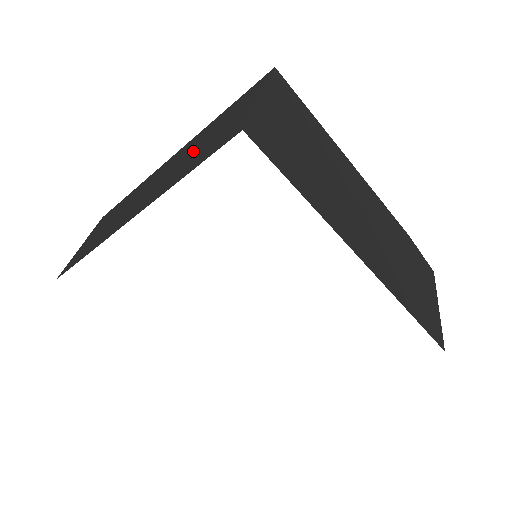
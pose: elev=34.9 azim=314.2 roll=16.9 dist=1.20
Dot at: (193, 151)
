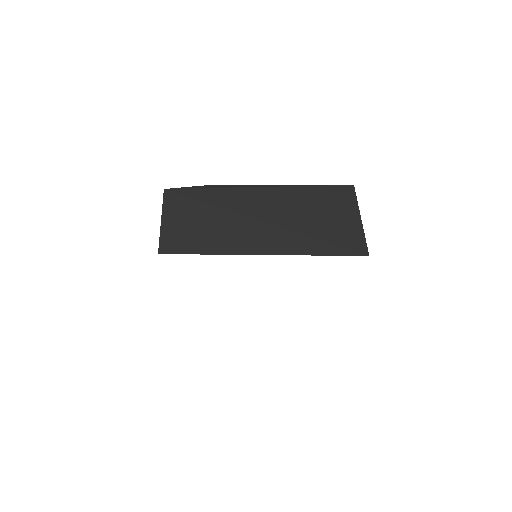
Dot at: (306, 220)
